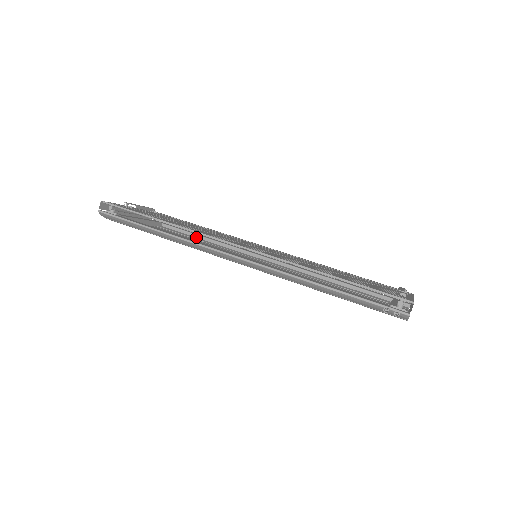
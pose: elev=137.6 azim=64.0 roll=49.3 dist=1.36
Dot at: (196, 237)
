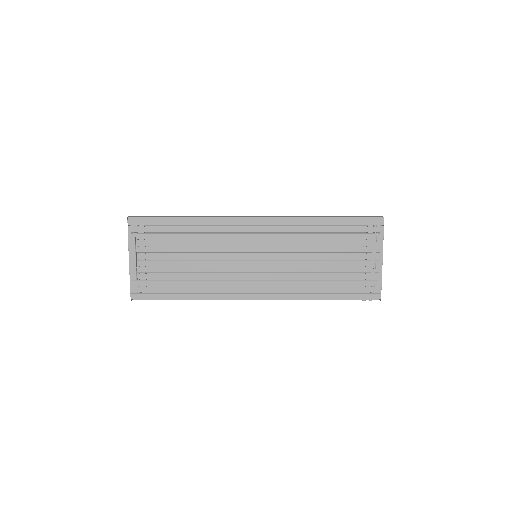
Dot at: (183, 225)
